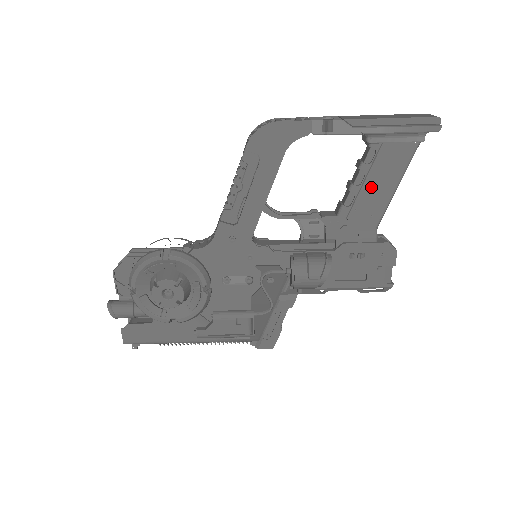
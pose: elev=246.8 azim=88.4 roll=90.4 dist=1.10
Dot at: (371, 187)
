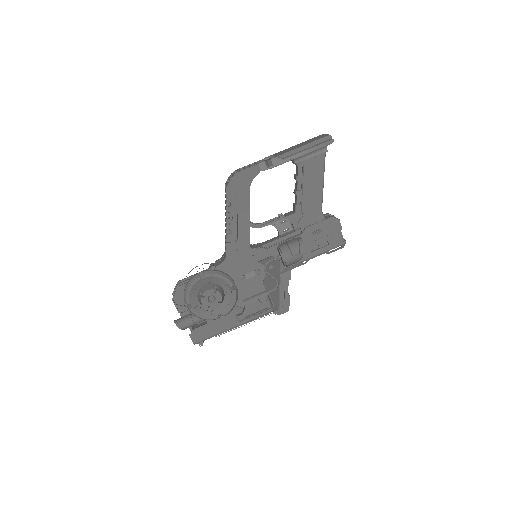
Dot at: (308, 188)
